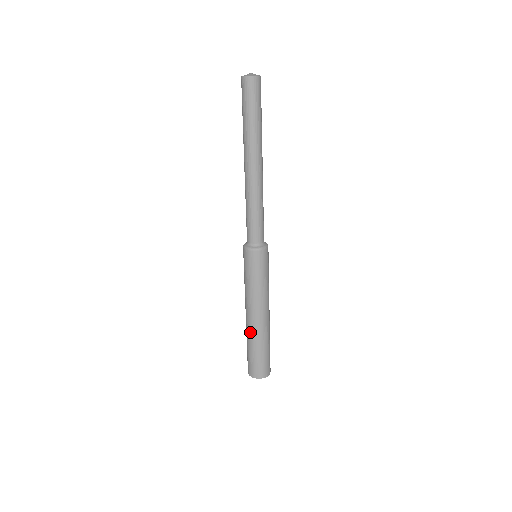
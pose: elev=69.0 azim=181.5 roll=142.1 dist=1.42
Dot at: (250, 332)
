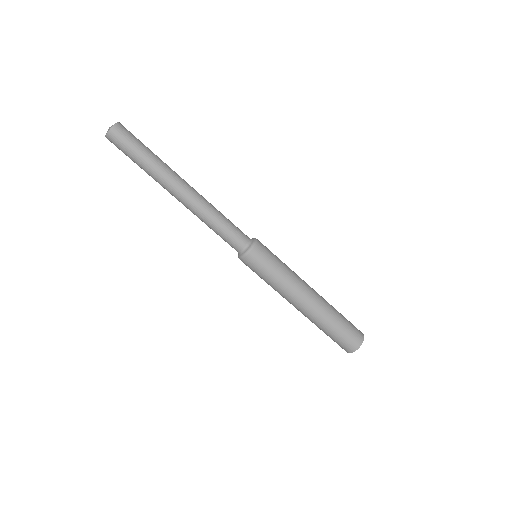
Dot at: occluded
